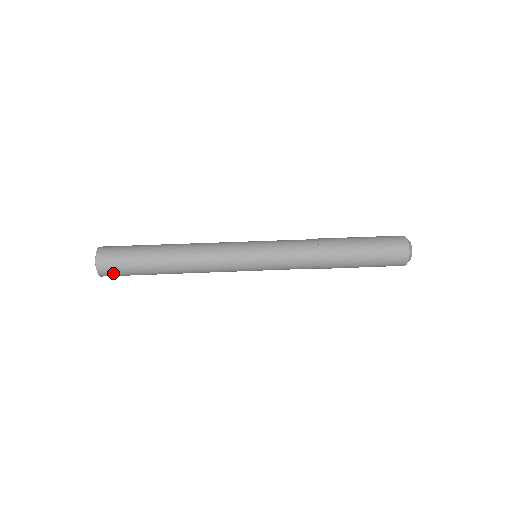
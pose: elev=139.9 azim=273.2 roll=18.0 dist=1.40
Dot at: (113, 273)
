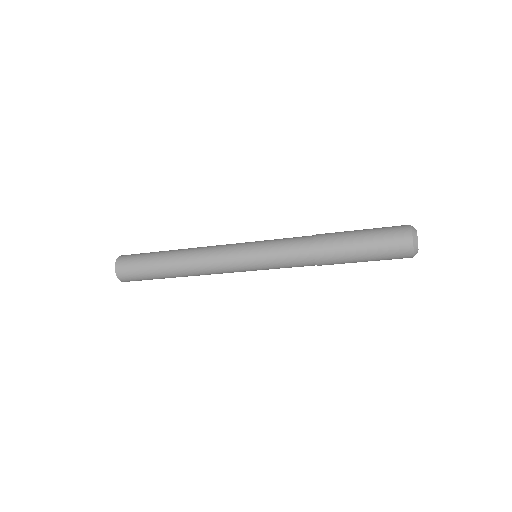
Dot at: (127, 269)
